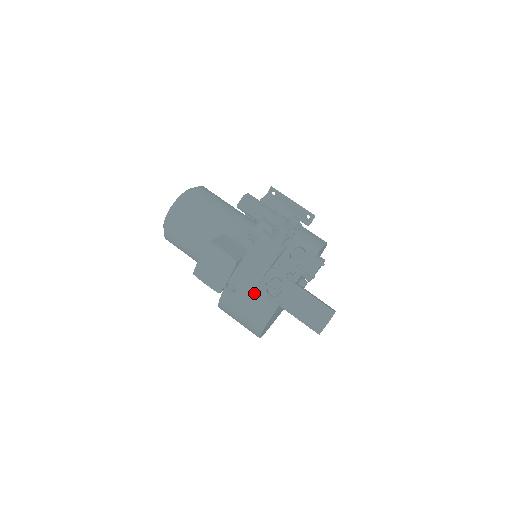
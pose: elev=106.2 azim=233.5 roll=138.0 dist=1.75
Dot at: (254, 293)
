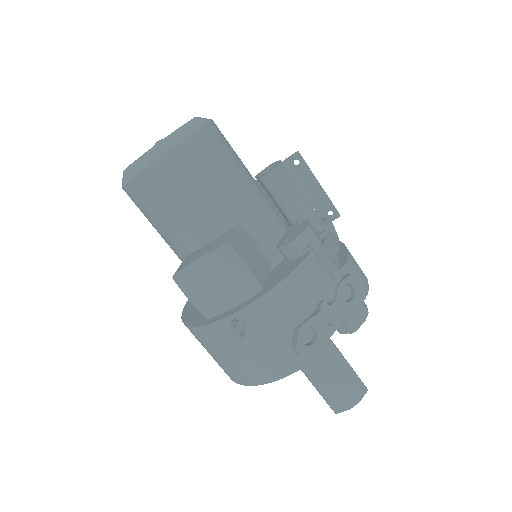
Dot at: (271, 342)
